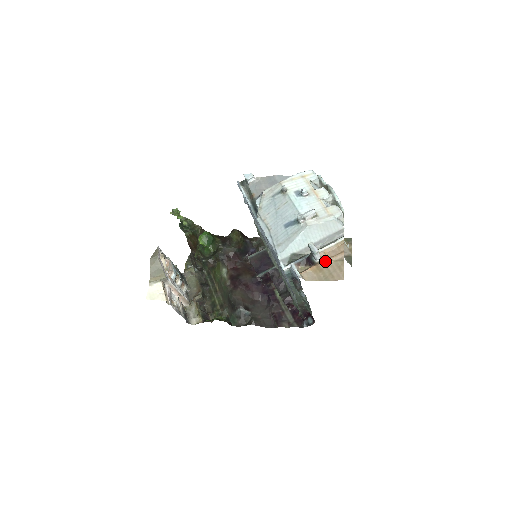
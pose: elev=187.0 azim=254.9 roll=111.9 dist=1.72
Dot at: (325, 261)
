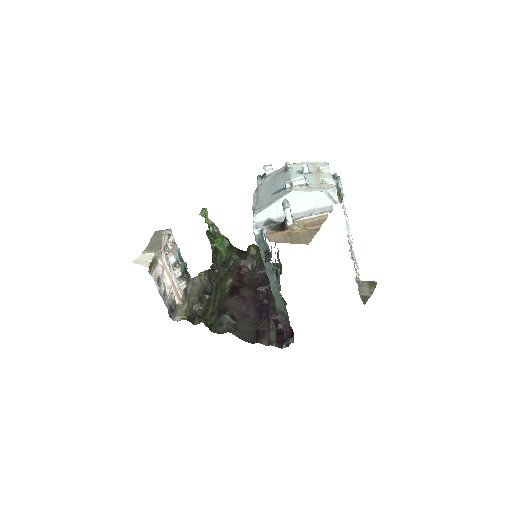
Dot at: (299, 228)
